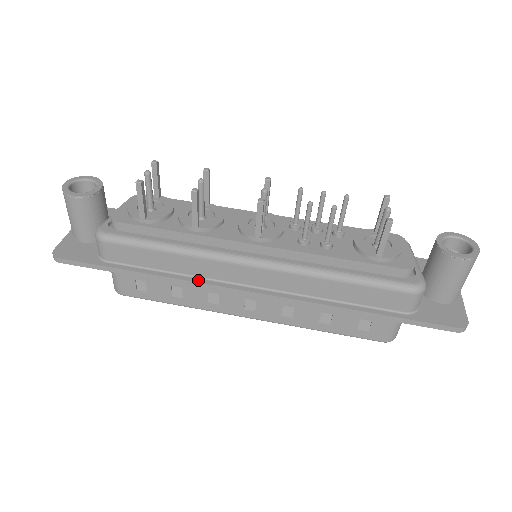
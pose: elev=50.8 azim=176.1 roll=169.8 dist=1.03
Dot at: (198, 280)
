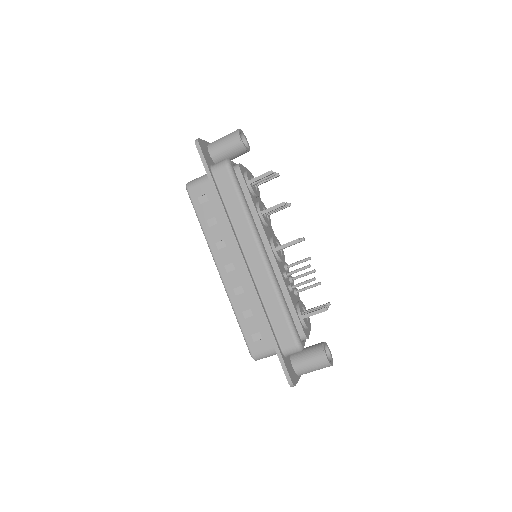
Dot at: (233, 230)
